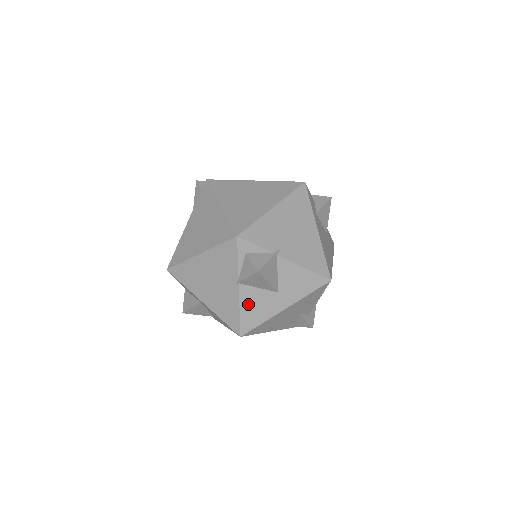
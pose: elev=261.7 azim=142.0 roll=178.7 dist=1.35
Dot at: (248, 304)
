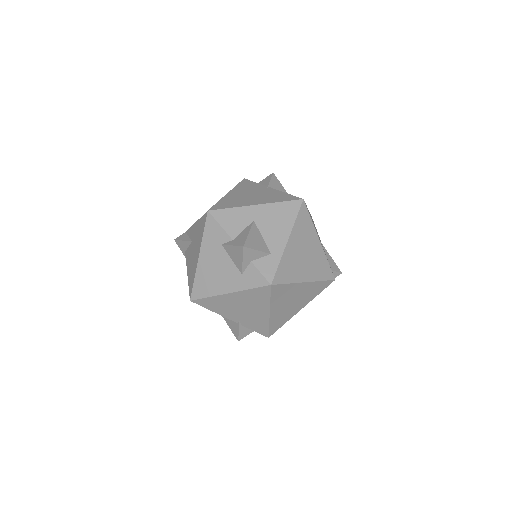
Dot at: occluded
